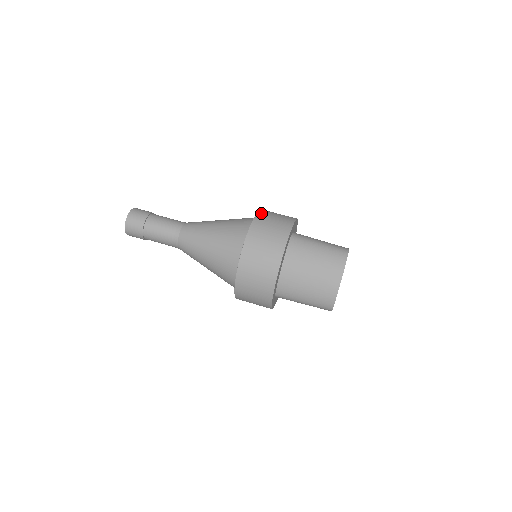
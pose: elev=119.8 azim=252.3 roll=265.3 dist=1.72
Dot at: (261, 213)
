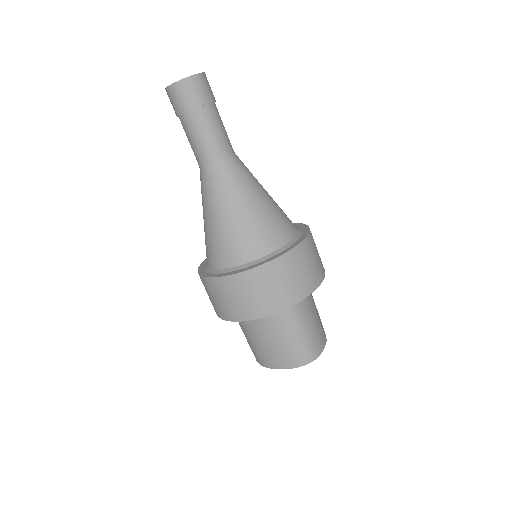
Dot at: (286, 259)
